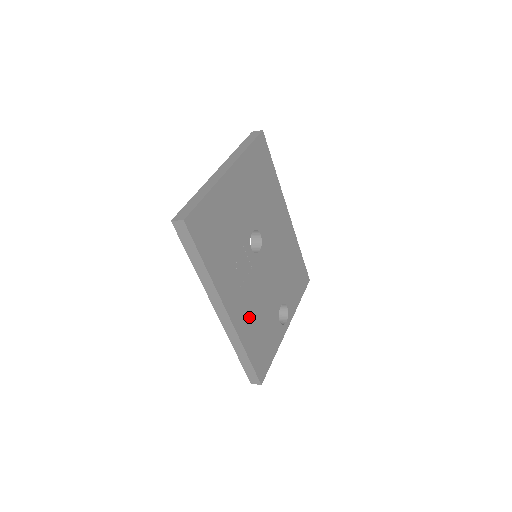
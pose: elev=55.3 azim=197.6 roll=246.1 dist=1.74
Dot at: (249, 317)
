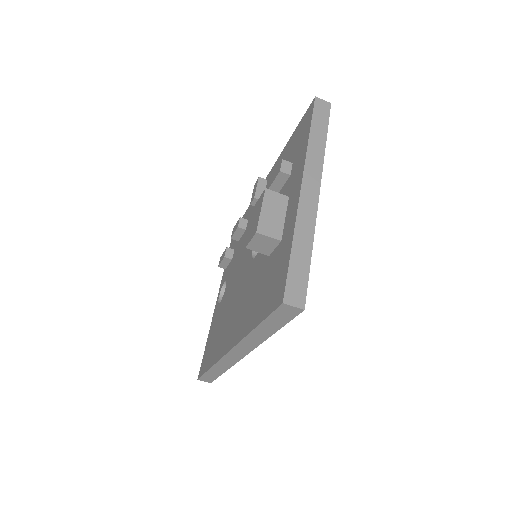
Dot at: occluded
